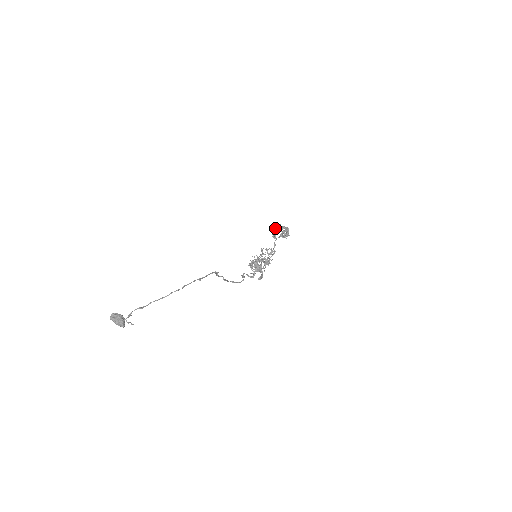
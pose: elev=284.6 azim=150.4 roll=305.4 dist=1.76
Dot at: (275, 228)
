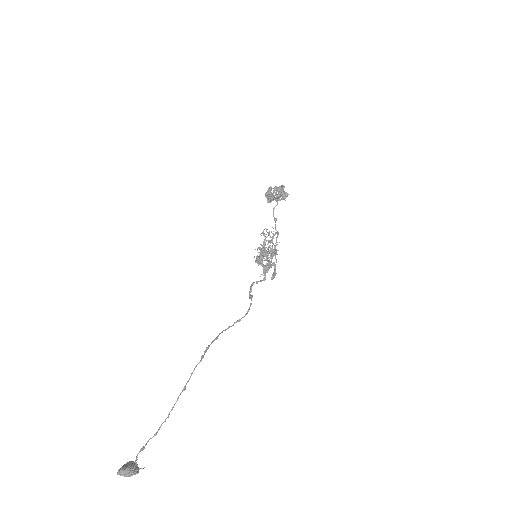
Dot at: (266, 197)
